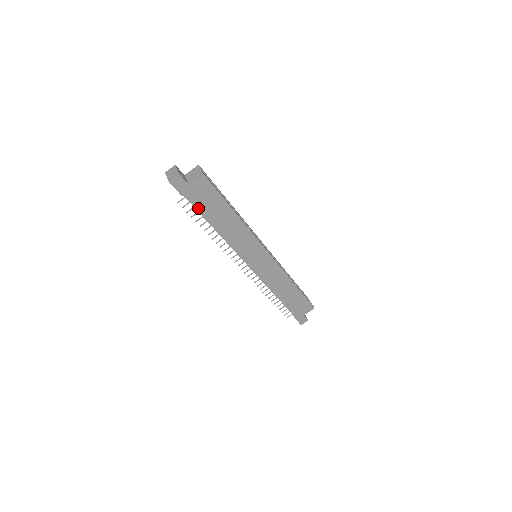
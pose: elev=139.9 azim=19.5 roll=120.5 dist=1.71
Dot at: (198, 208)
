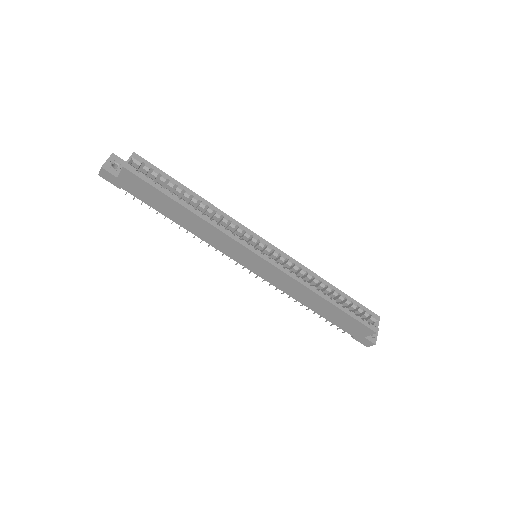
Dot at: (144, 201)
